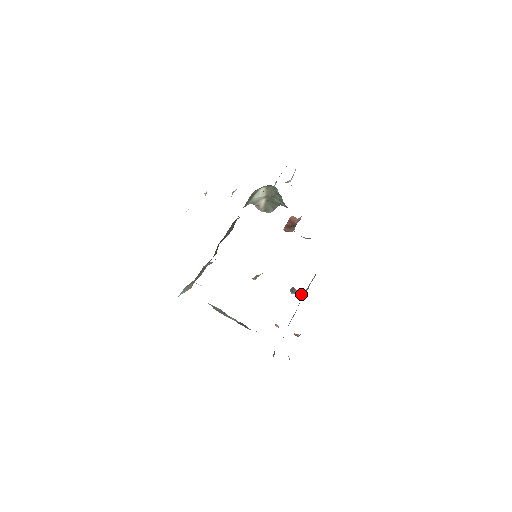
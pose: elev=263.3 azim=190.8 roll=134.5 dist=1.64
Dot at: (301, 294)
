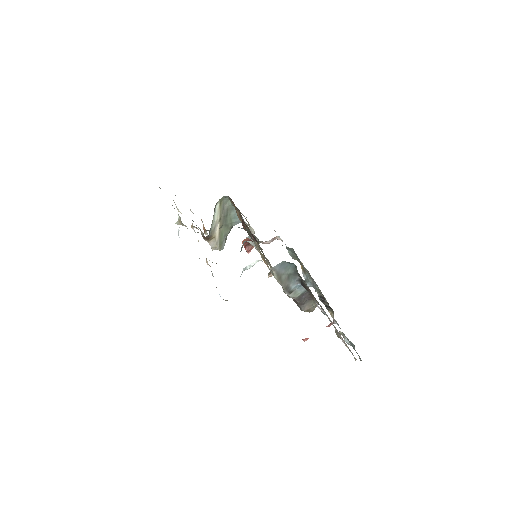
Dot at: occluded
